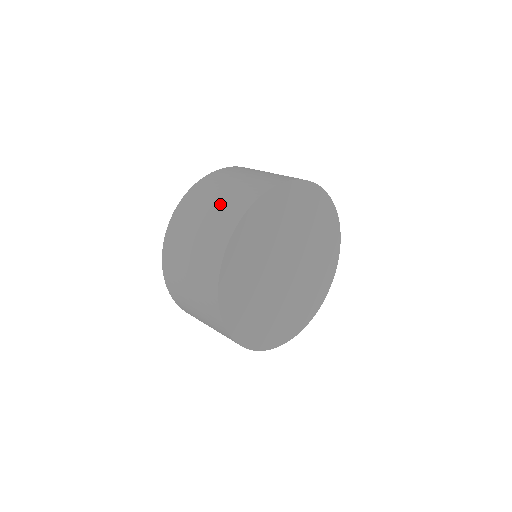
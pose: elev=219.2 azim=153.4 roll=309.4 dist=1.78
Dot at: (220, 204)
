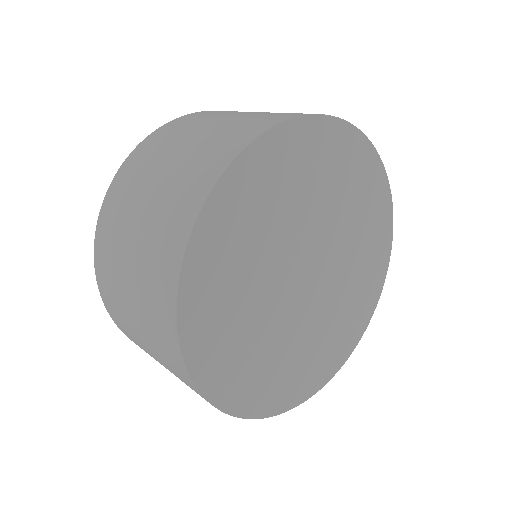
Dot at: (138, 284)
